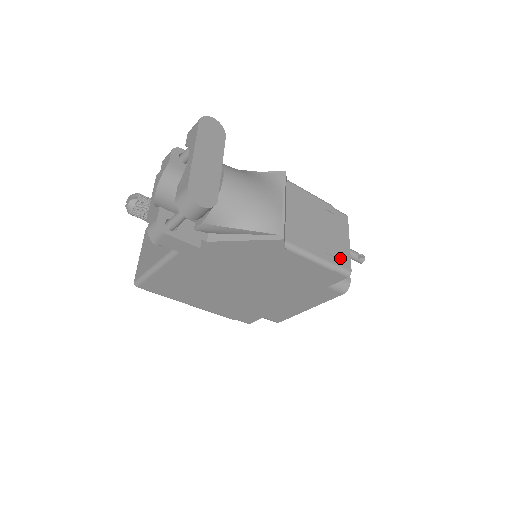
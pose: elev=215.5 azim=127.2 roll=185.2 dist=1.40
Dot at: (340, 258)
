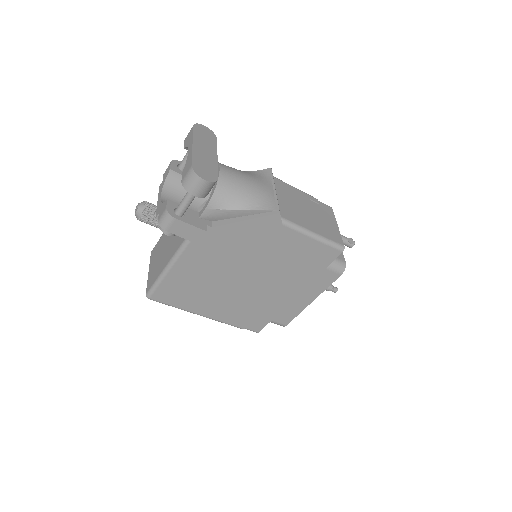
Dot at: (332, 235)
